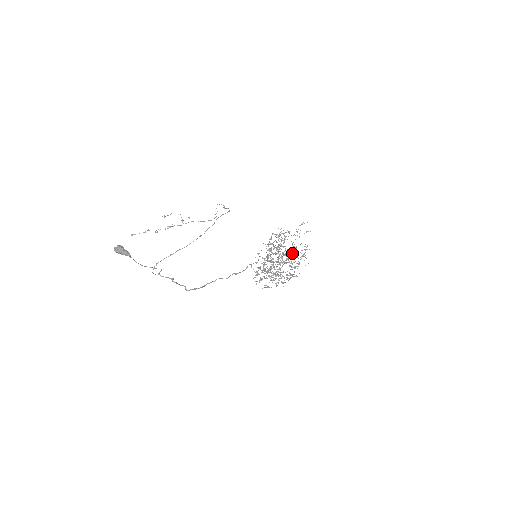
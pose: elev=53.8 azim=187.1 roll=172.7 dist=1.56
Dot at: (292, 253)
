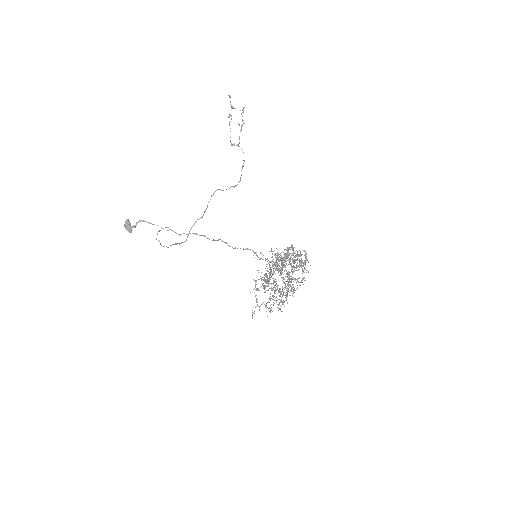
Dot at: occluded
